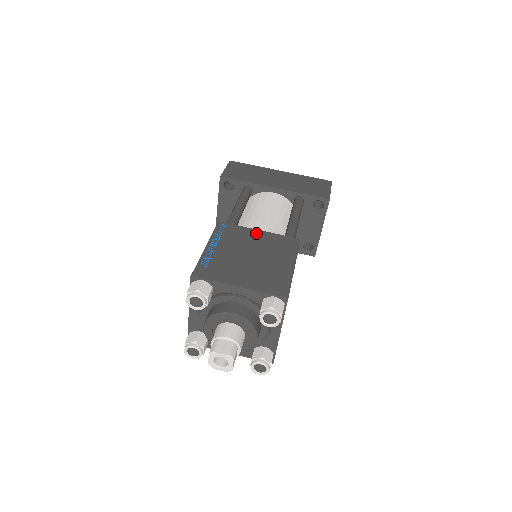
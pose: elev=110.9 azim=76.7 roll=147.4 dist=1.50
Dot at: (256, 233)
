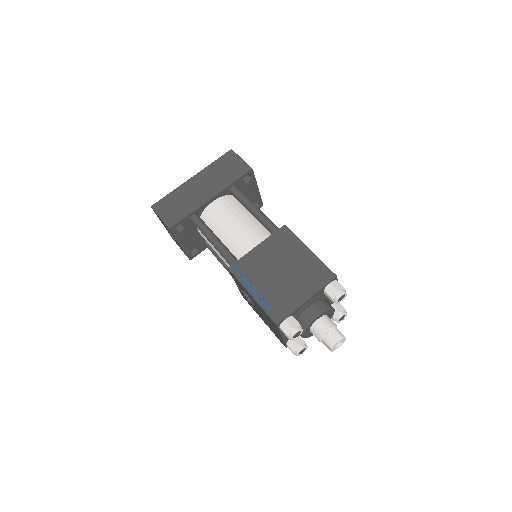
Dot at: (259, 251)
